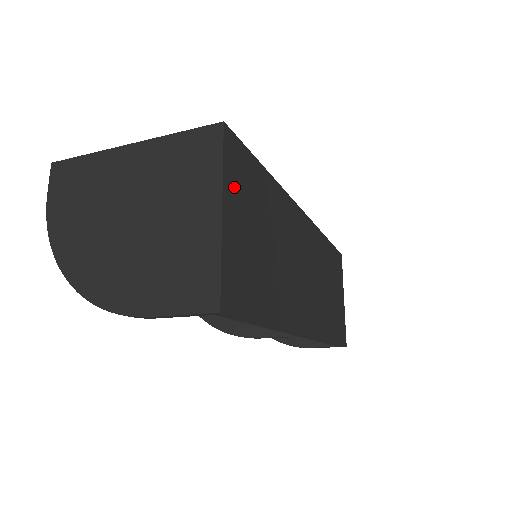
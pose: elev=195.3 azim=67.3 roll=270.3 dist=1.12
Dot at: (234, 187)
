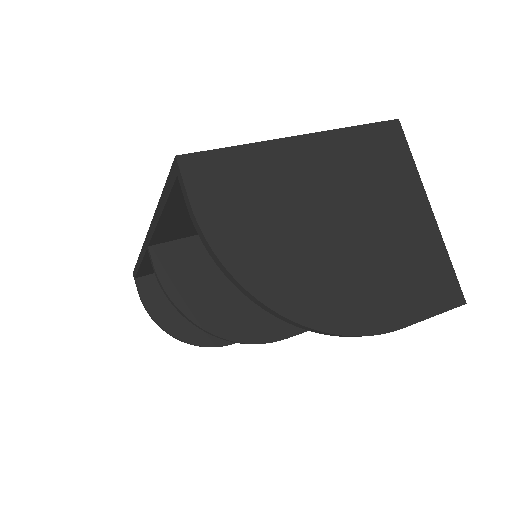
Dot at: occluded
